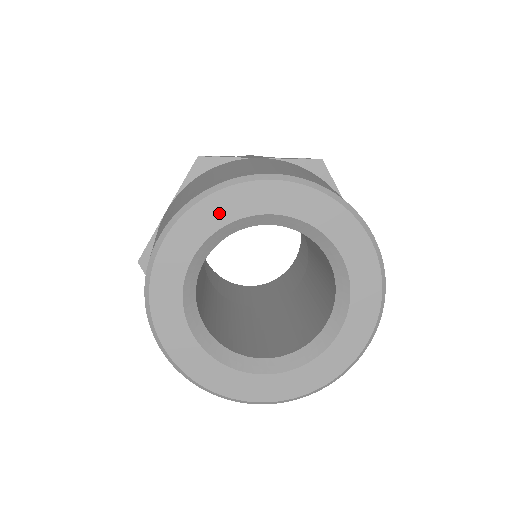
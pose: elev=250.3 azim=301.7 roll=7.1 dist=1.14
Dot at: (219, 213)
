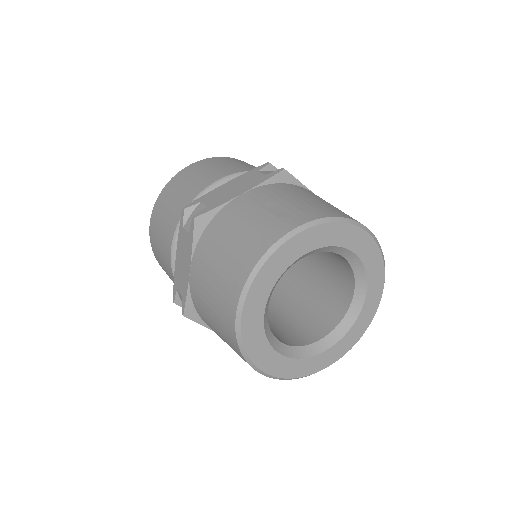
Dot at: (334, 236)
